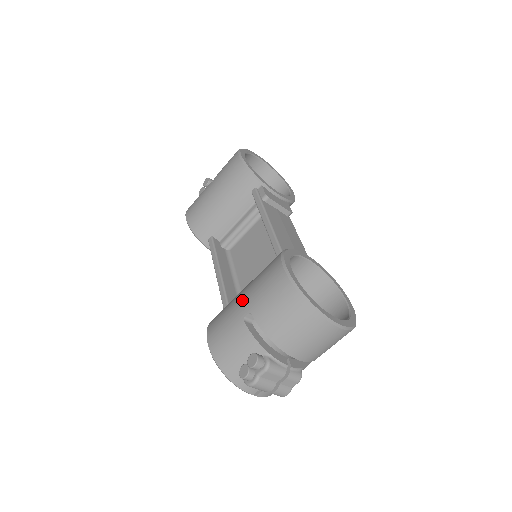
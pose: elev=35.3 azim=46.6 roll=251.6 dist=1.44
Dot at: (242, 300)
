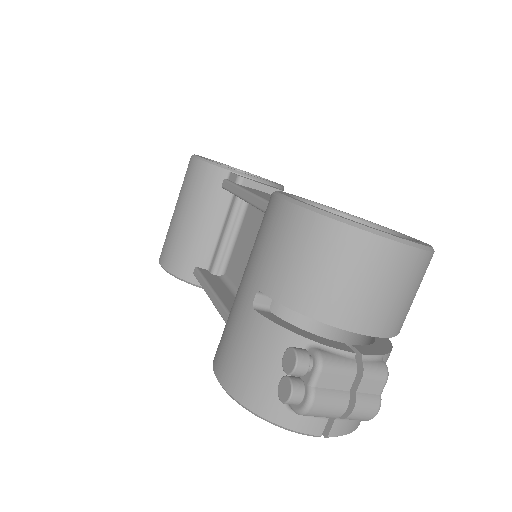
Dot at: (242, 285)
